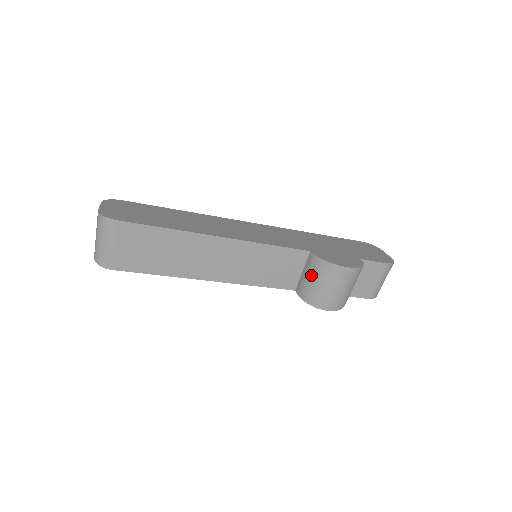
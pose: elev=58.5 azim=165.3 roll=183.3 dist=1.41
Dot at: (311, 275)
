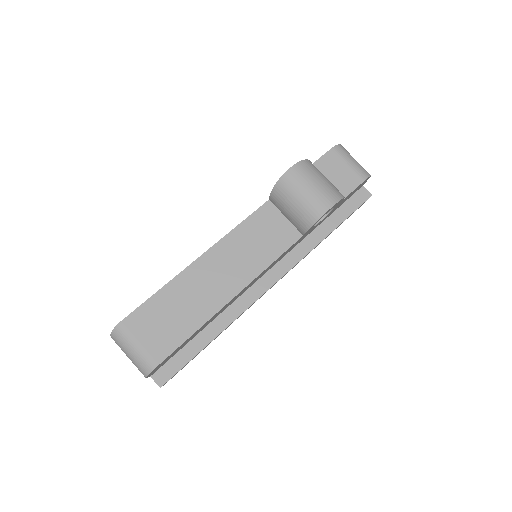
Dot at: (286, 207)
